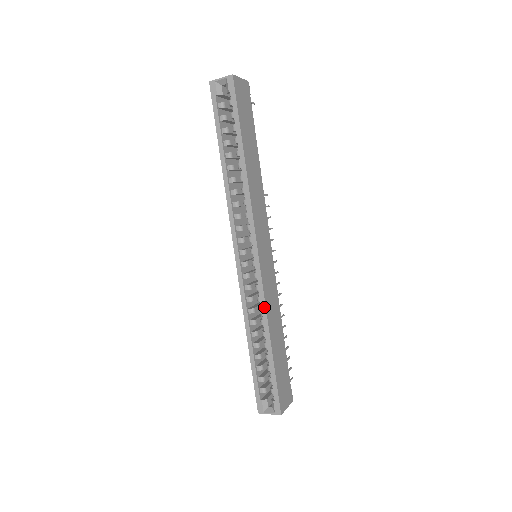
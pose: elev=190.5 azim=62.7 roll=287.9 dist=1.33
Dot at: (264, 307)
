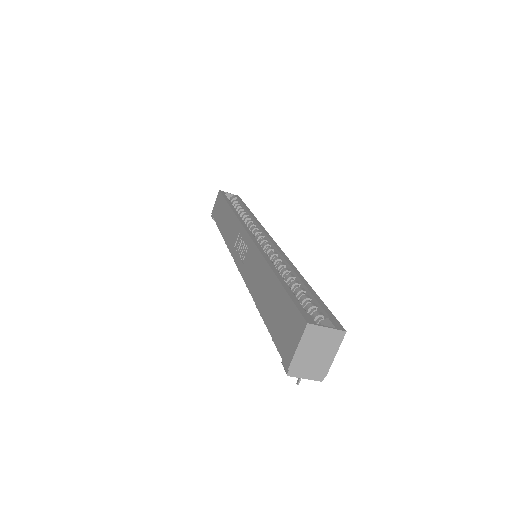
Dot at: (288, 260)
